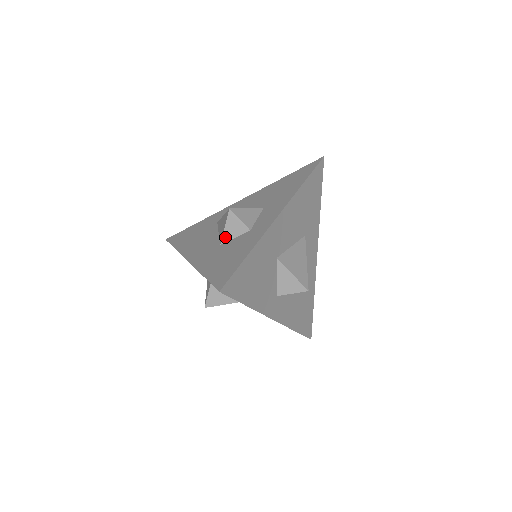
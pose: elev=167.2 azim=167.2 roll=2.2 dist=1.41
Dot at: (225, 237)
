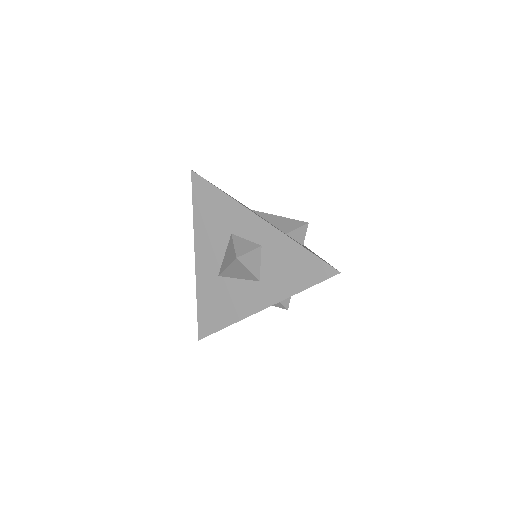
Dot at: (292, 233)
